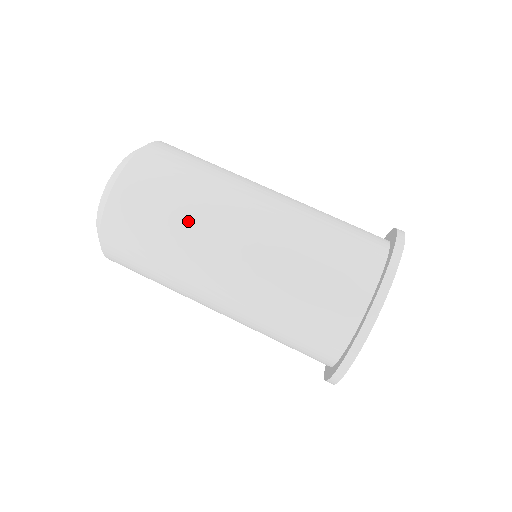
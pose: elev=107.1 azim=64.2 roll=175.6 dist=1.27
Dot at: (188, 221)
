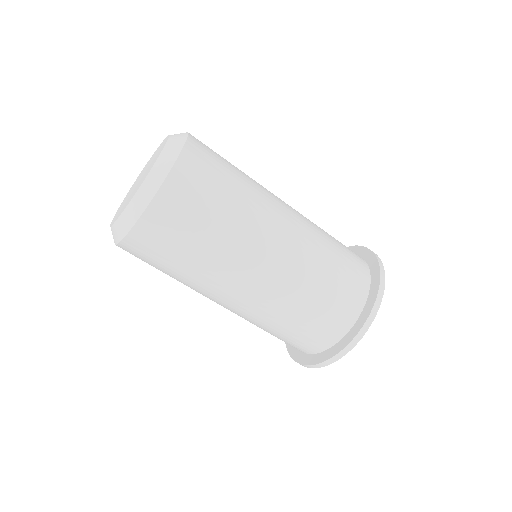
Dot at: occluded
